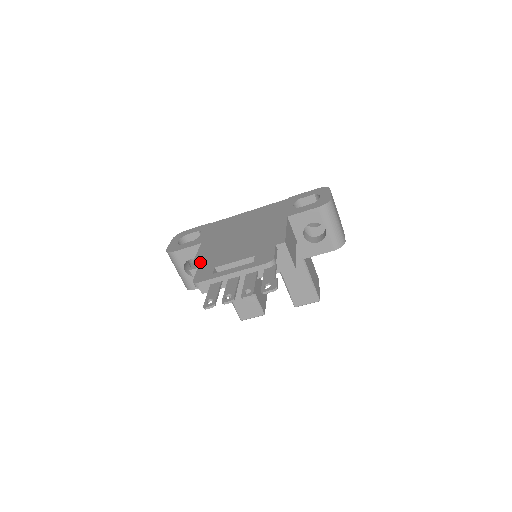
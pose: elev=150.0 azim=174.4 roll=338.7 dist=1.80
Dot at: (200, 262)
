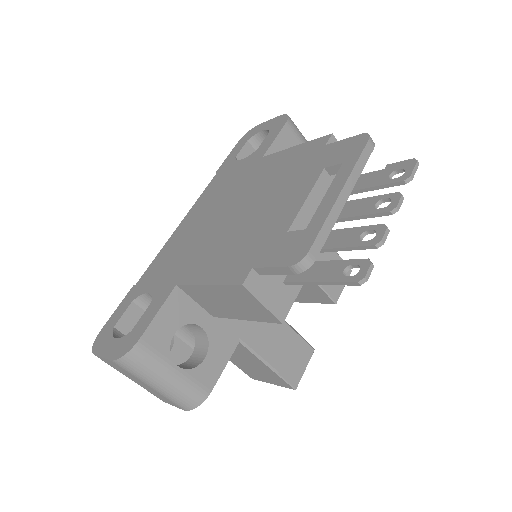
Dot at: (238, 267)
